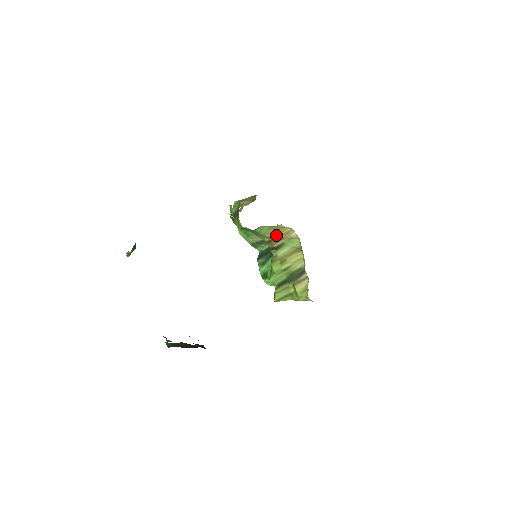
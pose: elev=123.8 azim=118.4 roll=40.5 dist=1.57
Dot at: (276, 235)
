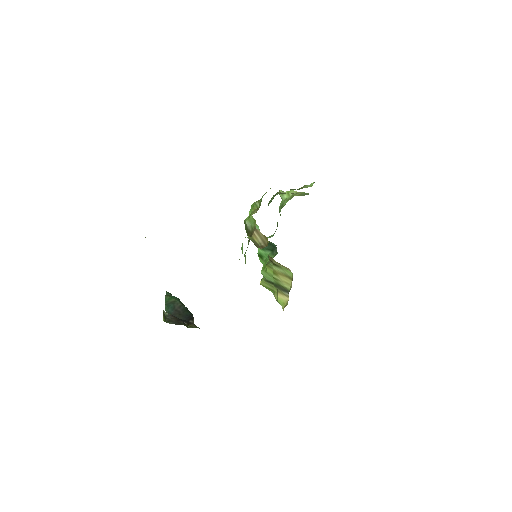
Dot at: occluded
